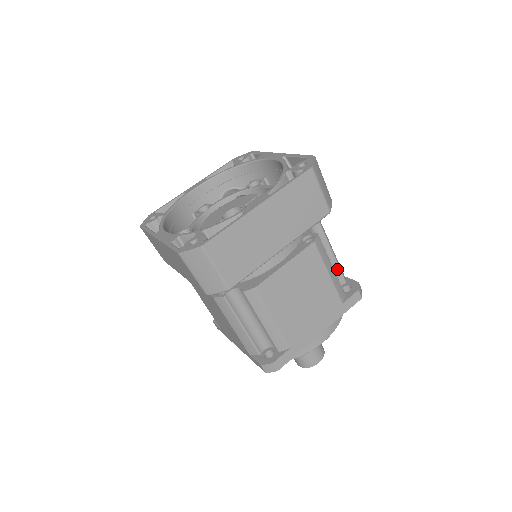
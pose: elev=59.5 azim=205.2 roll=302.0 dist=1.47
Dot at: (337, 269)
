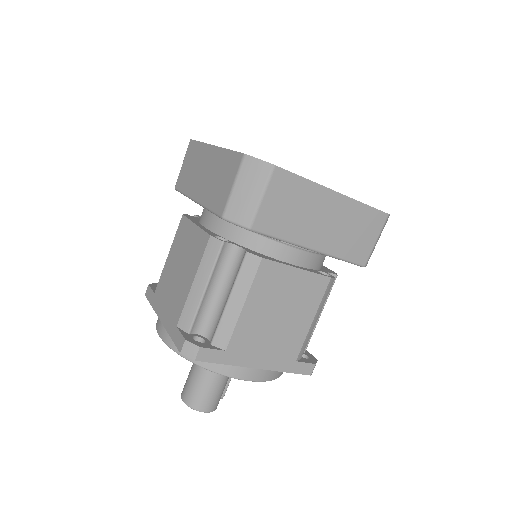
Dot at: occluded
